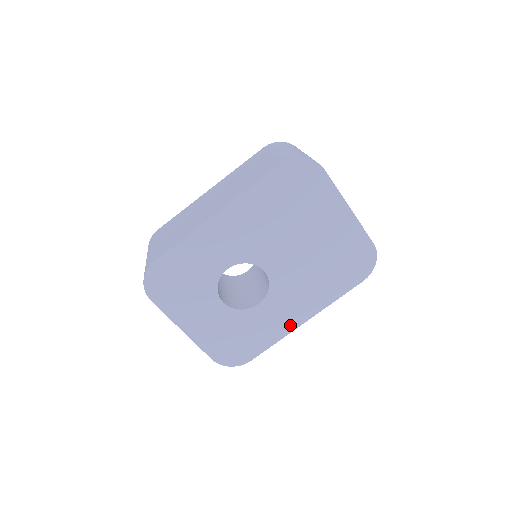
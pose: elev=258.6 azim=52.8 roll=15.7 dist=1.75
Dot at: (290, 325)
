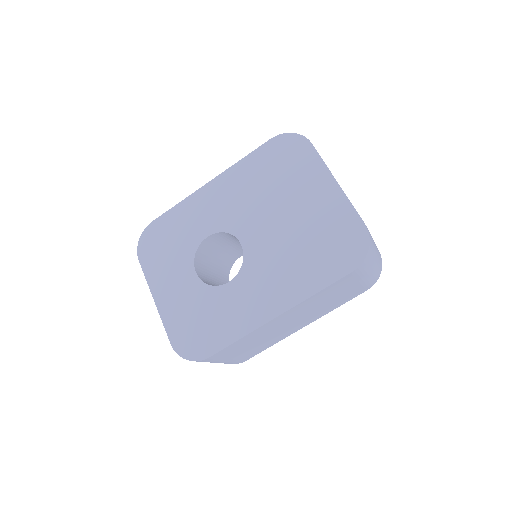
Dot at: (258, 317)
